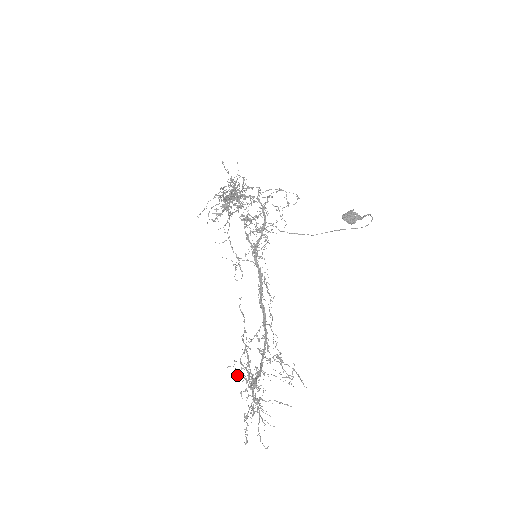
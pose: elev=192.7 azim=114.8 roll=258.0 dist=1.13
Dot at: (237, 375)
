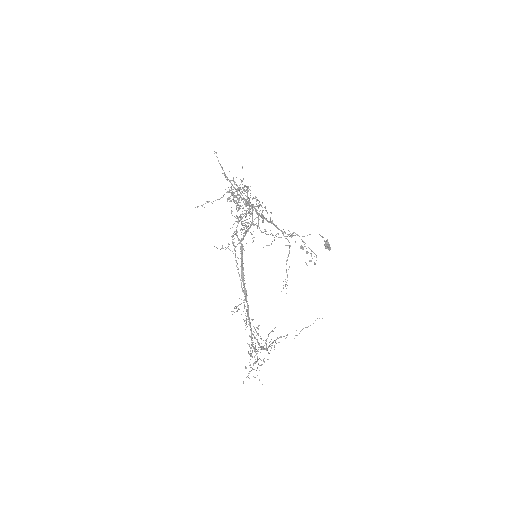
Dot at: occluded
